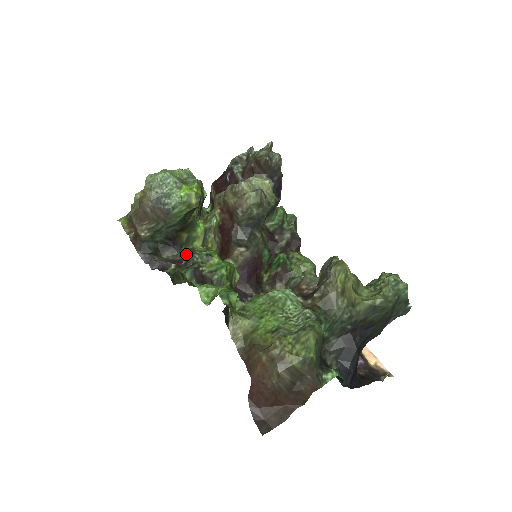
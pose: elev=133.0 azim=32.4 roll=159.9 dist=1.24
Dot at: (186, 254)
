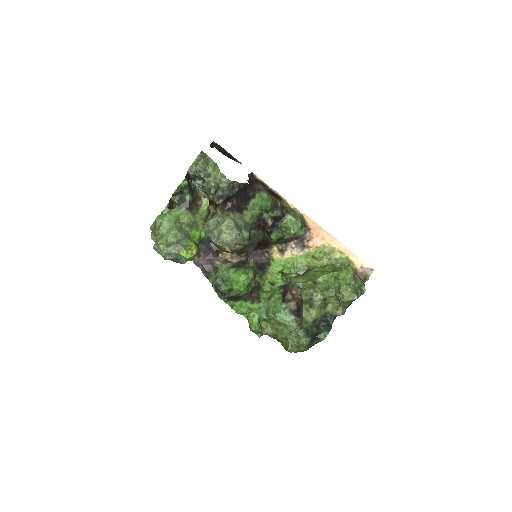
Dot at: (209, 240)
